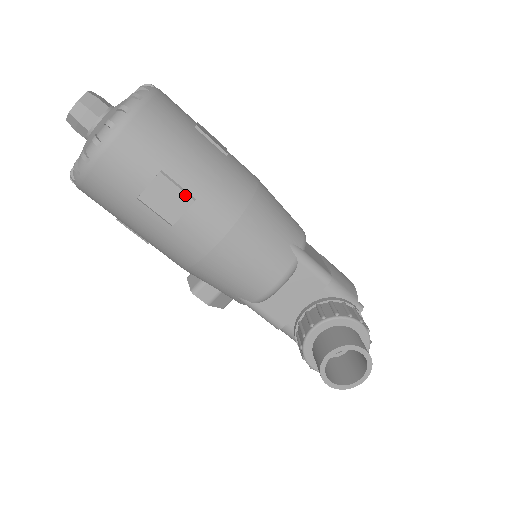
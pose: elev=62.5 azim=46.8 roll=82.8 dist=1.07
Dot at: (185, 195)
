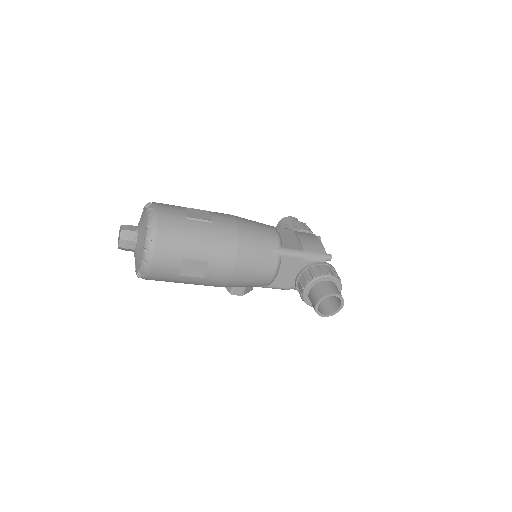
Dot at: (202, 262)
